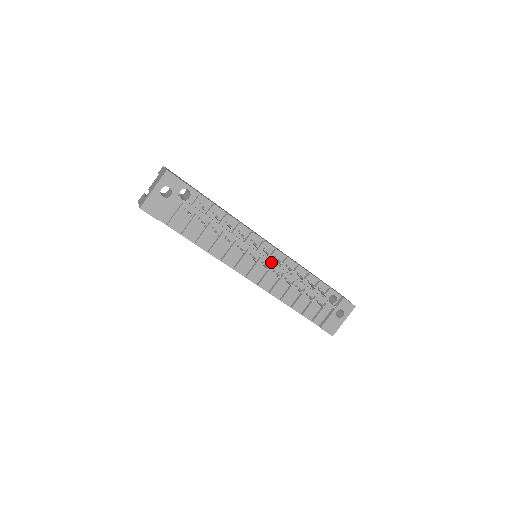
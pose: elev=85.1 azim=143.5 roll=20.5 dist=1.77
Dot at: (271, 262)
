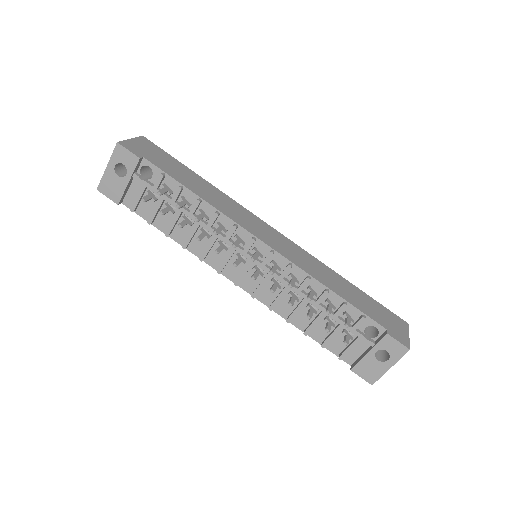
Dot at: (266, 268)
